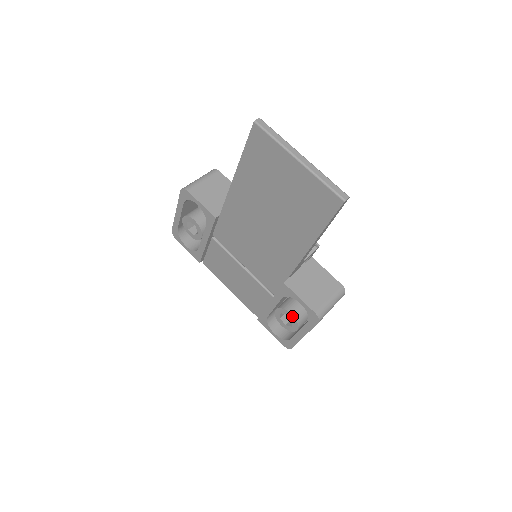
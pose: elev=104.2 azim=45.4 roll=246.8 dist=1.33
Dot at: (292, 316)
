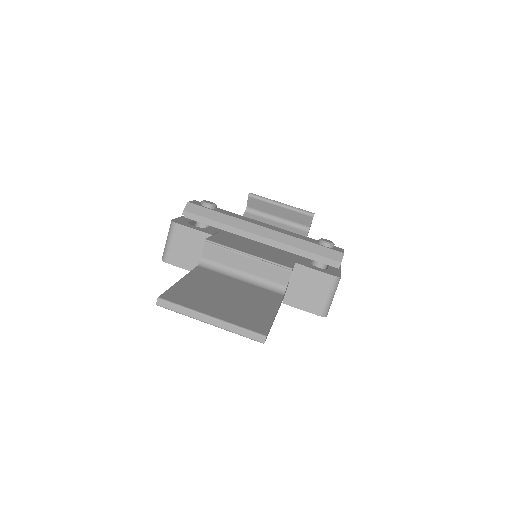
Dot at: occluded
